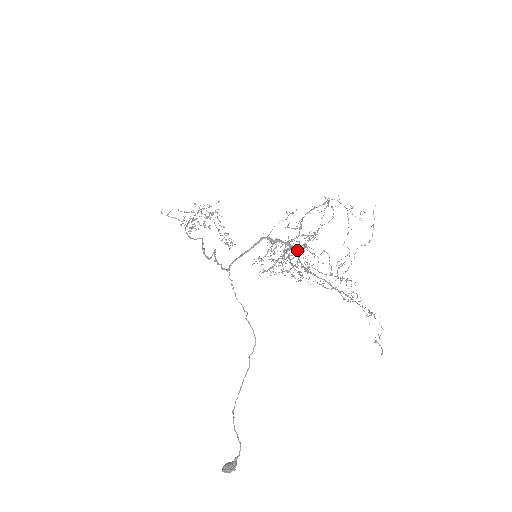
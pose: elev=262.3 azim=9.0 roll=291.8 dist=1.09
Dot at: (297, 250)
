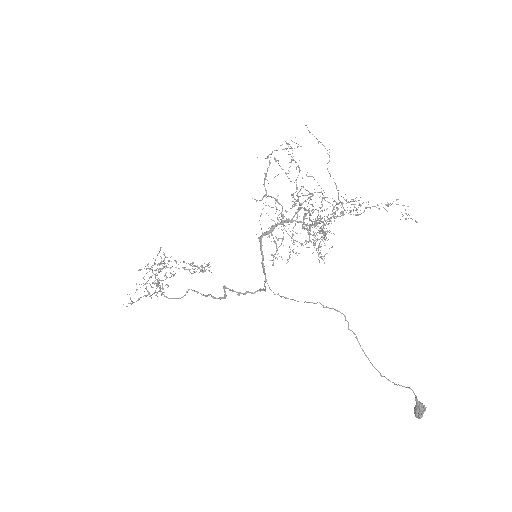
Dot at: occluded
